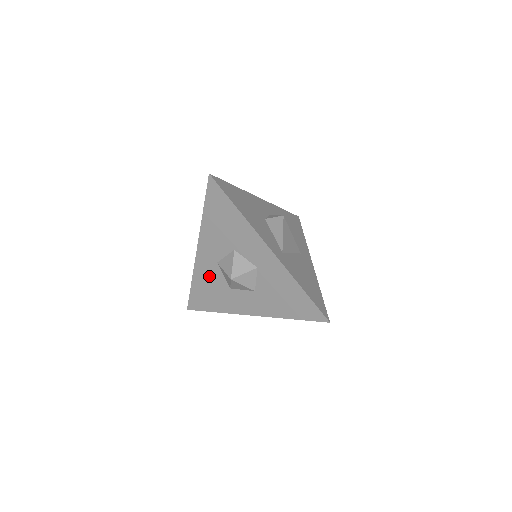
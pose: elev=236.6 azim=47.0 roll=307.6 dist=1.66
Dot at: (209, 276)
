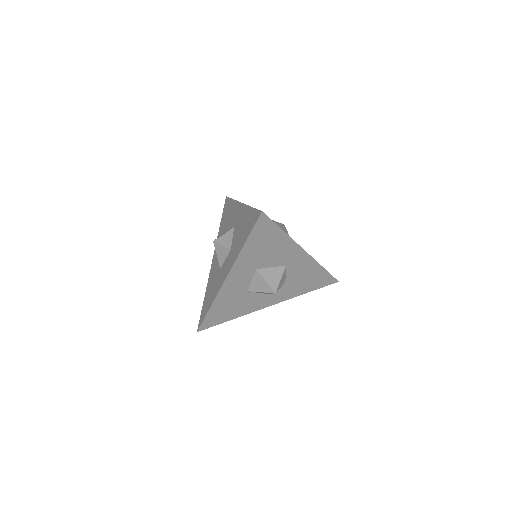
Dot at: (213, 275)
